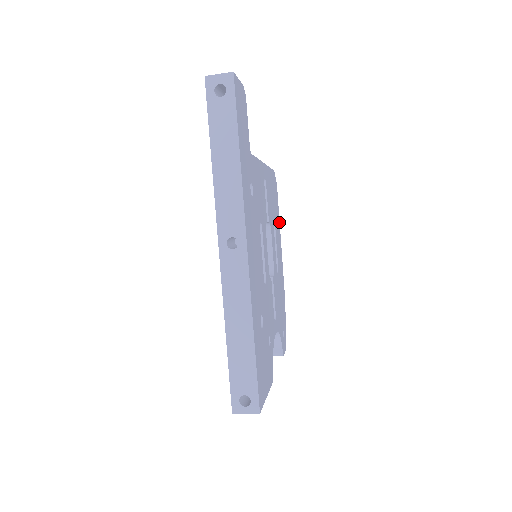
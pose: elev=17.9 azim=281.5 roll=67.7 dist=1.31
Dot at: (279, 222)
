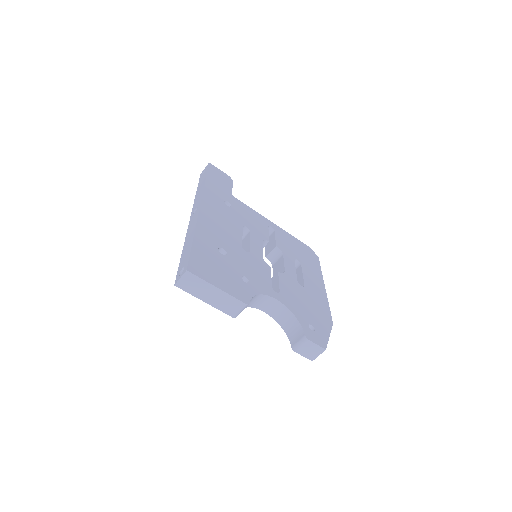
Dot at: (322, 276)
